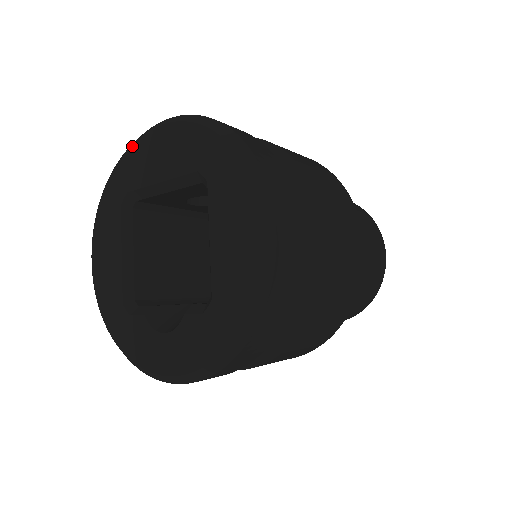
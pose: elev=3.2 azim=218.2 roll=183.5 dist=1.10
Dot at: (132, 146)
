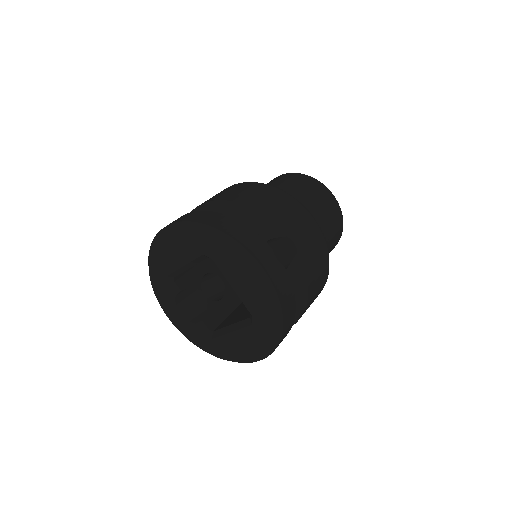
Dot at: (236, 253)
